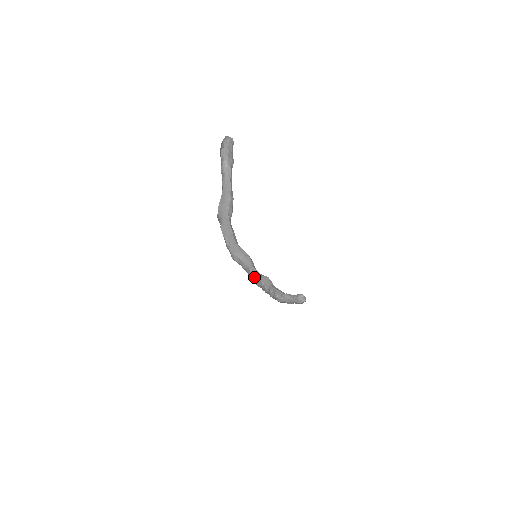
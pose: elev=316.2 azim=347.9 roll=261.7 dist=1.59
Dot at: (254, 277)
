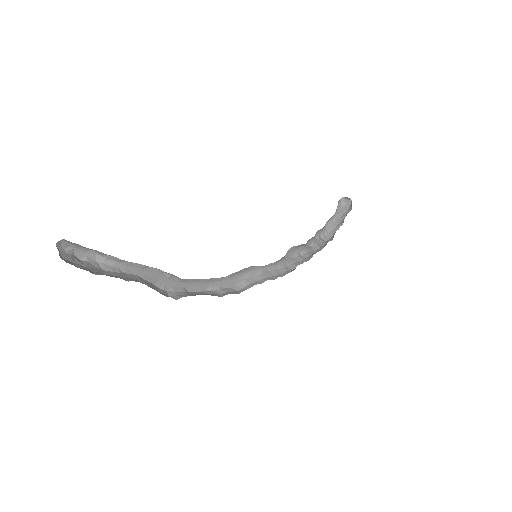
Dot at: (279, 268)
